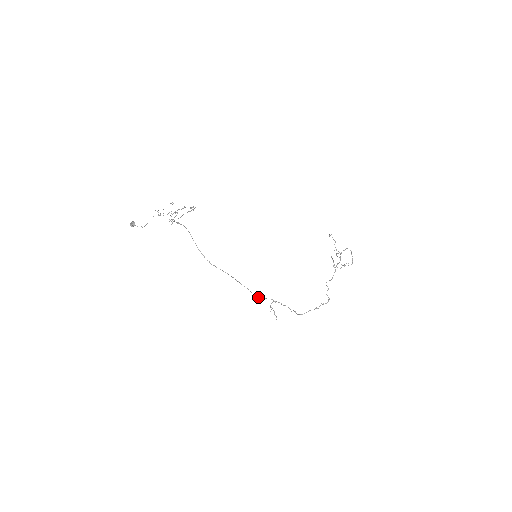
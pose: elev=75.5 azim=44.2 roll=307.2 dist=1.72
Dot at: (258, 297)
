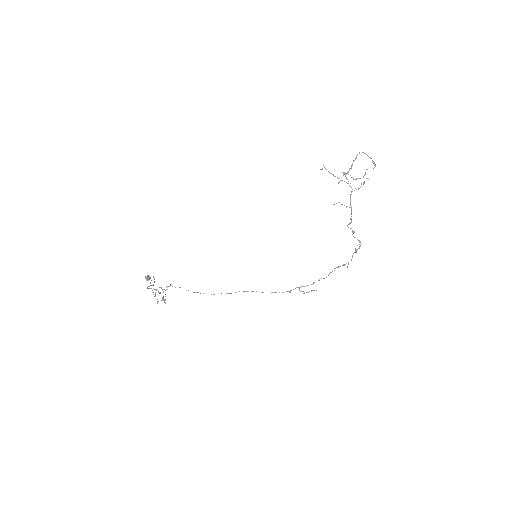
Dot at: (283, 292)
